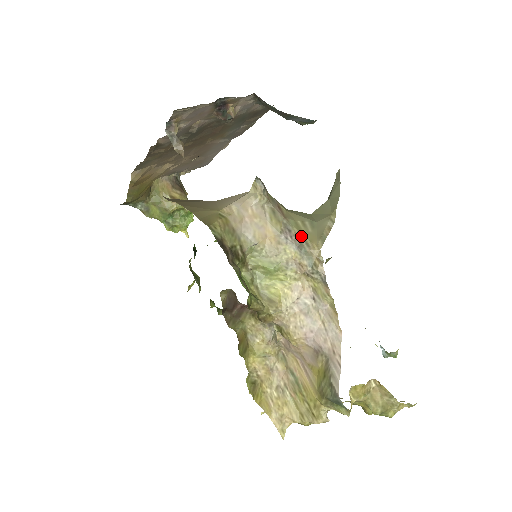
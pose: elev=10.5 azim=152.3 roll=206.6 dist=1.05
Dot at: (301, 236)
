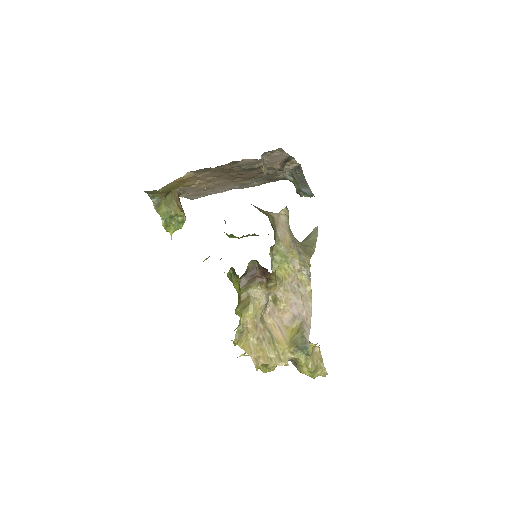
Dot at: (301, 249)
